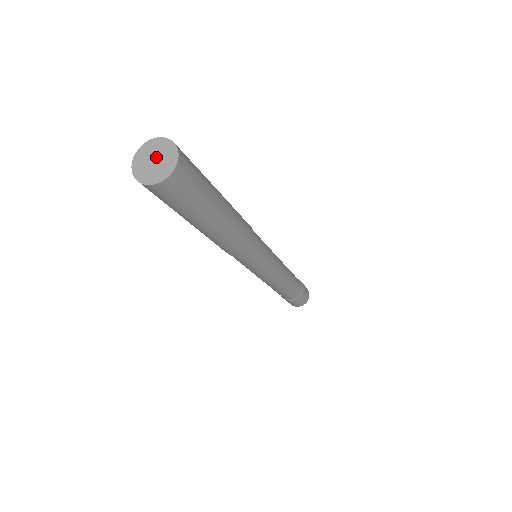
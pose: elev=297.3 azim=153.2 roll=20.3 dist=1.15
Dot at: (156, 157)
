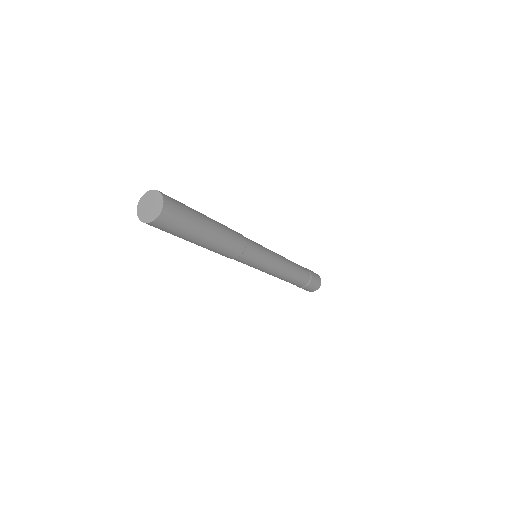
Dot at: (152, 205)
